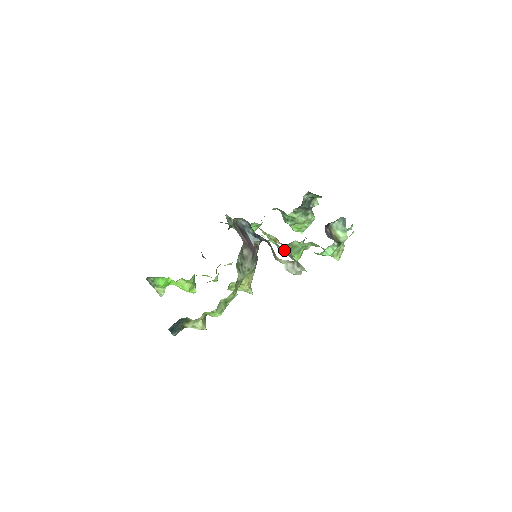
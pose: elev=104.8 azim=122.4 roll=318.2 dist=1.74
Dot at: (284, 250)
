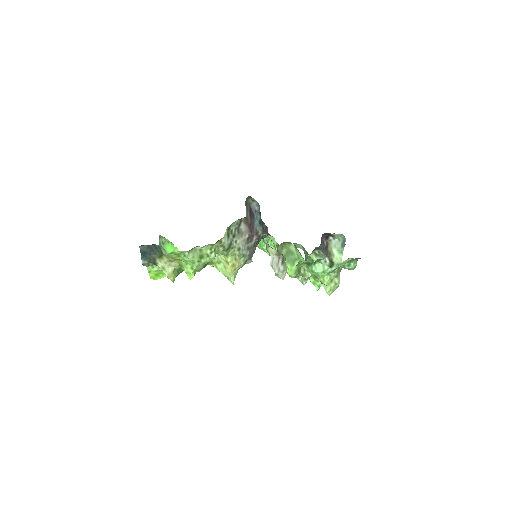
Dot at: (278, 247)
